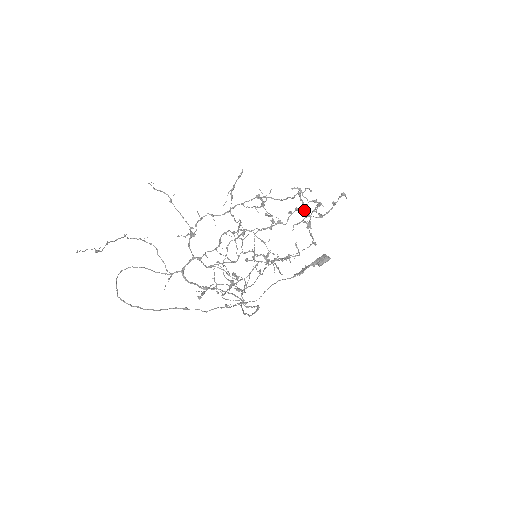
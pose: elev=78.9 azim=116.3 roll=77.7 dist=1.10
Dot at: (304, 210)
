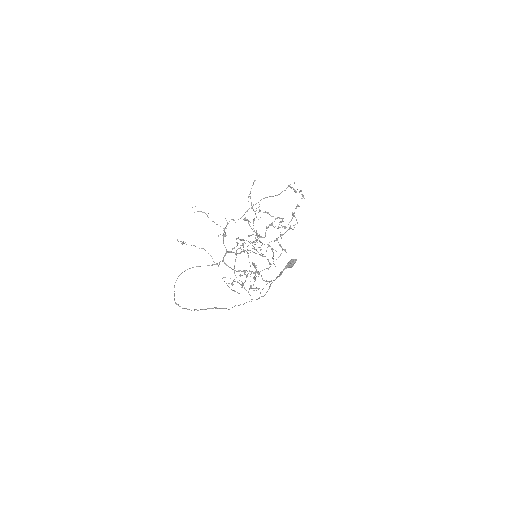
Dot at: (296, 192)
